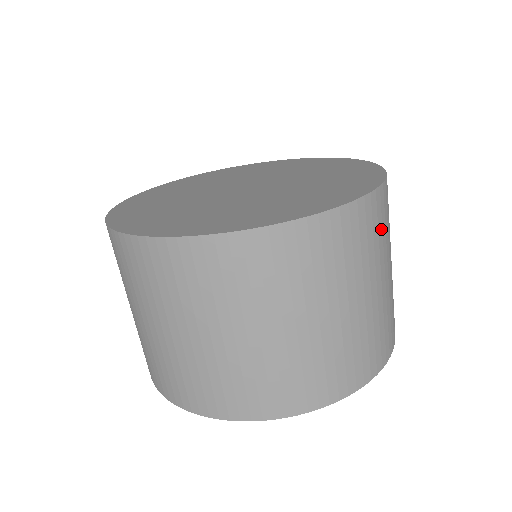
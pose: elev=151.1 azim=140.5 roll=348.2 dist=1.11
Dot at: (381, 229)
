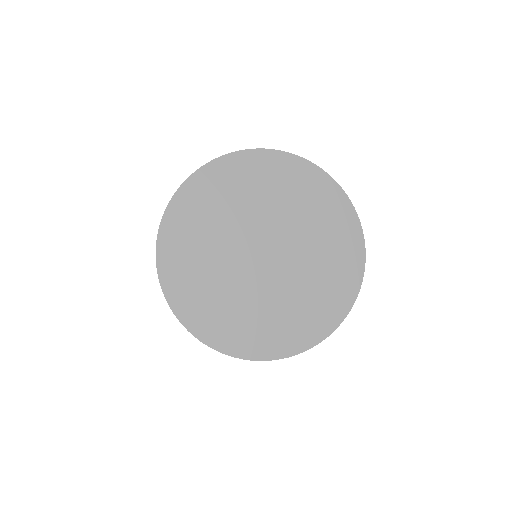
Dot at: occluded
